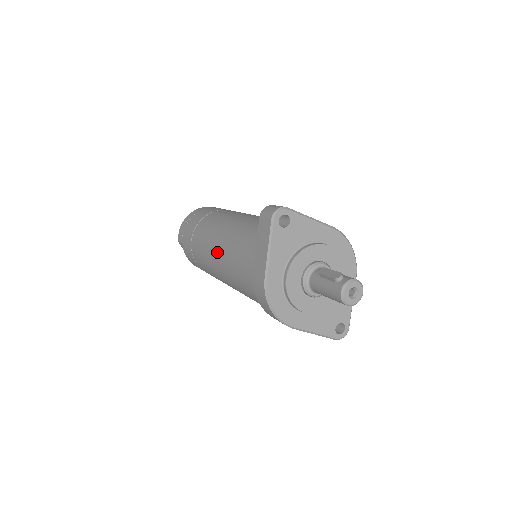
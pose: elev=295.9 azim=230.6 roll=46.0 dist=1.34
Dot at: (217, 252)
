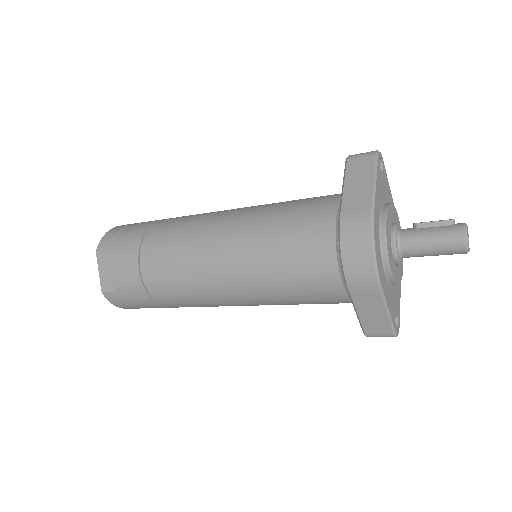
Dot at: (226, 227)
